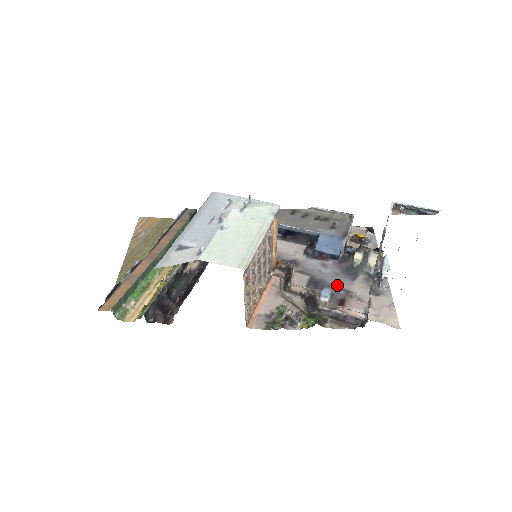
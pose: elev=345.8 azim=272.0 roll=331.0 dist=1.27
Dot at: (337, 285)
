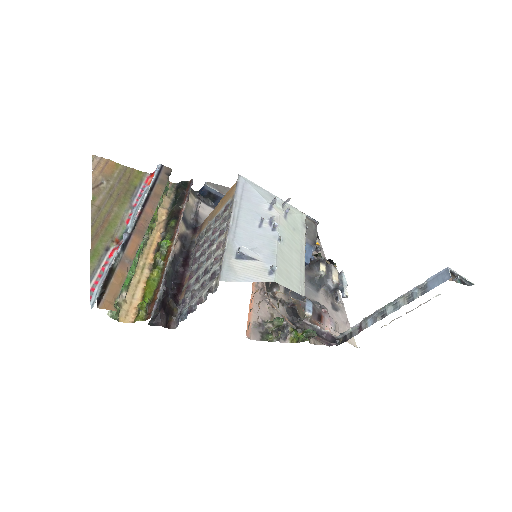
Dot at: (307, 295)
